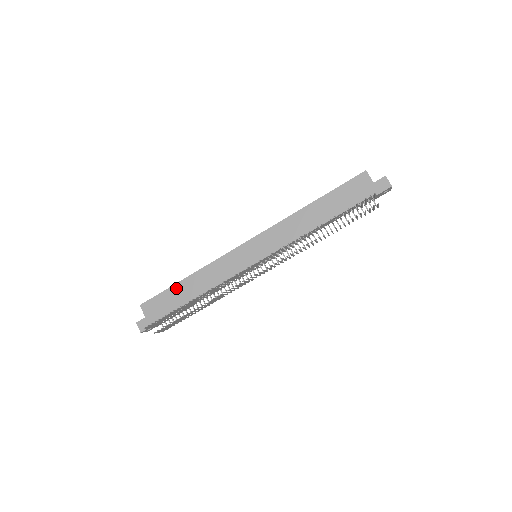
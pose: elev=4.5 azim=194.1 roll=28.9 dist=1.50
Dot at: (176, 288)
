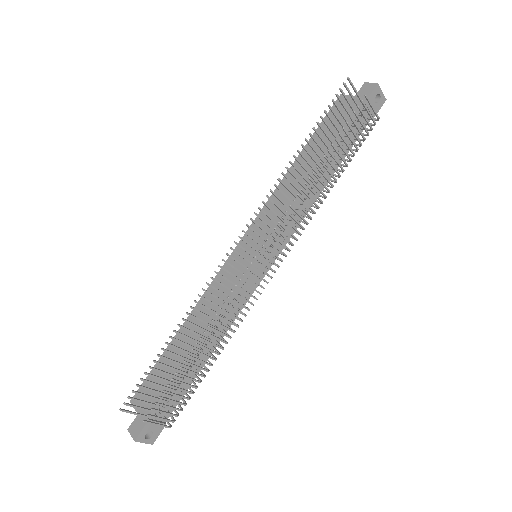
Dot at: occluded
